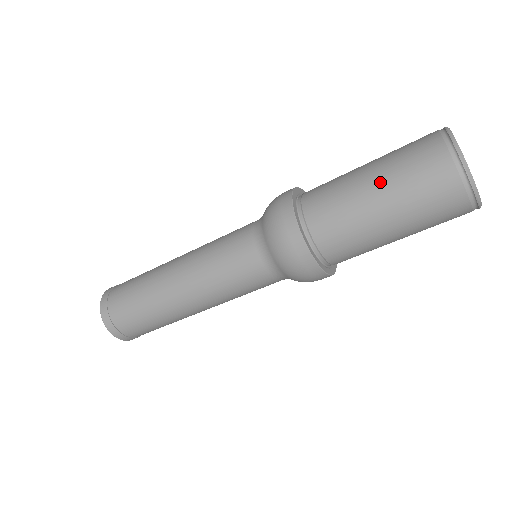
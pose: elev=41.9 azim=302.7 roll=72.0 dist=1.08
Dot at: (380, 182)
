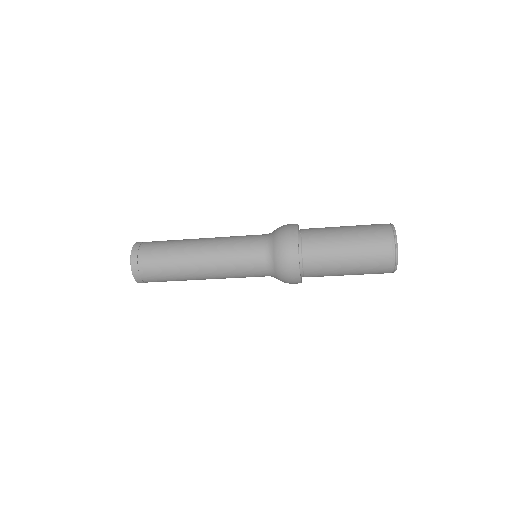
Dot at: (352, 264)
